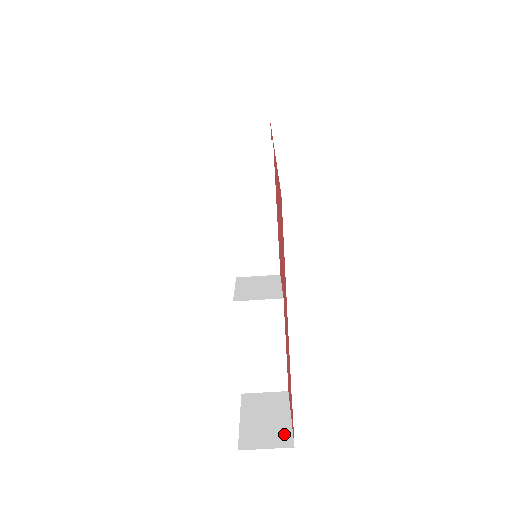
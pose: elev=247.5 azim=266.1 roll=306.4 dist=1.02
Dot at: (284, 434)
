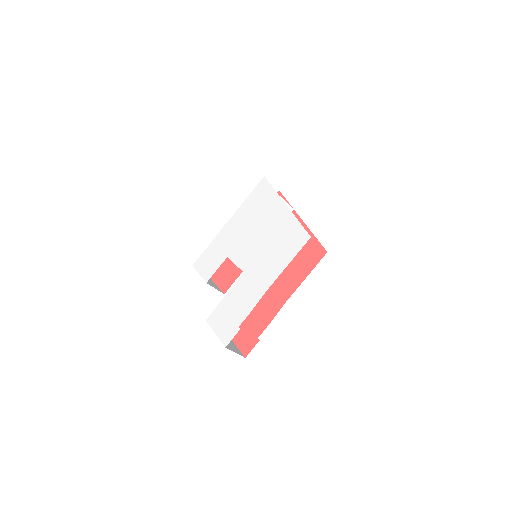
Dot at: (238, 350)
